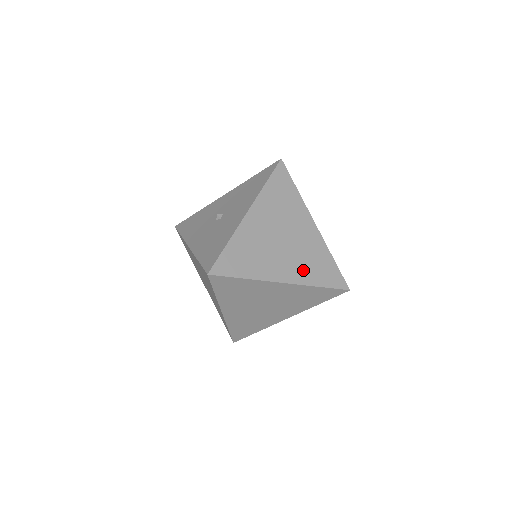
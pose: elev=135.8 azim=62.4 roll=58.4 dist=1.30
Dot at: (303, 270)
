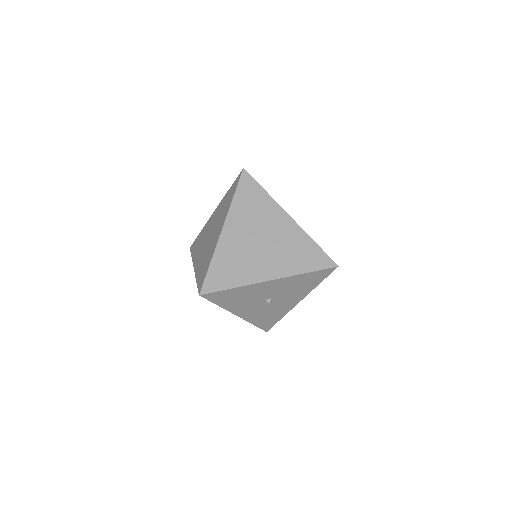
Dot at: occluded
